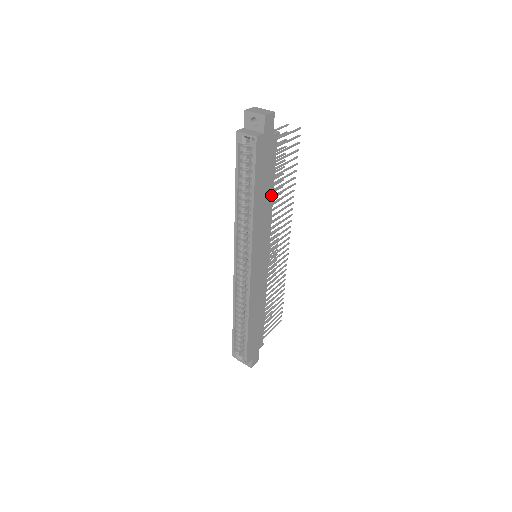
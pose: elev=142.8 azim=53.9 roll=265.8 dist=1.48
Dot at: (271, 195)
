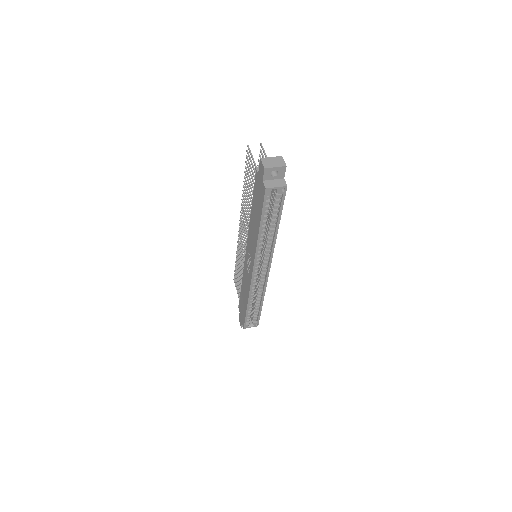
Dot at: occluded
